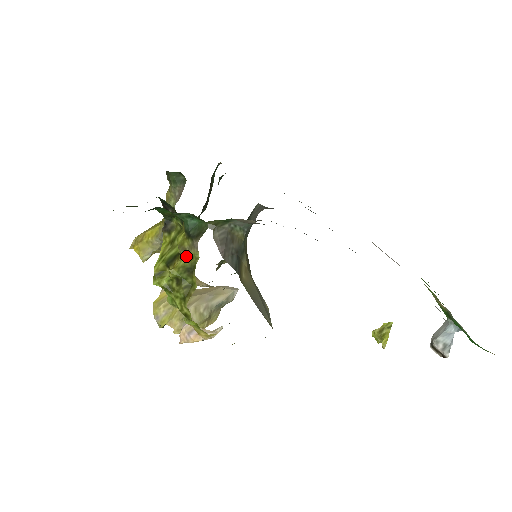
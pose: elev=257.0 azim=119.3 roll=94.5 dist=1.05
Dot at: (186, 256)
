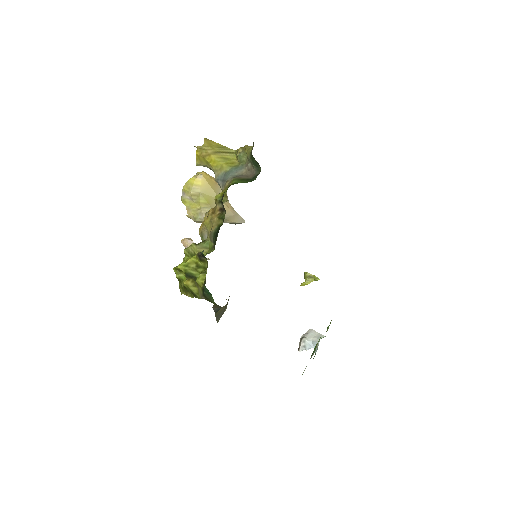
Dot at: (196, 288)
